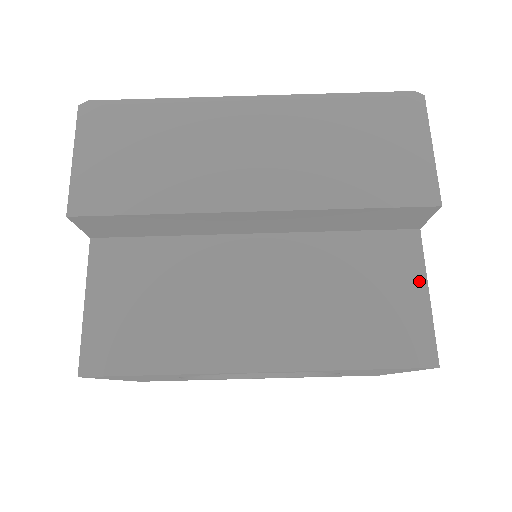
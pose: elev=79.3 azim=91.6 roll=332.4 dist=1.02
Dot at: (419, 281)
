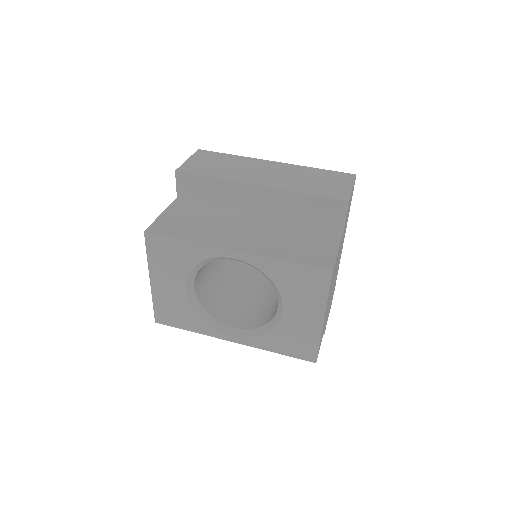
Dot at: (335, 243)
